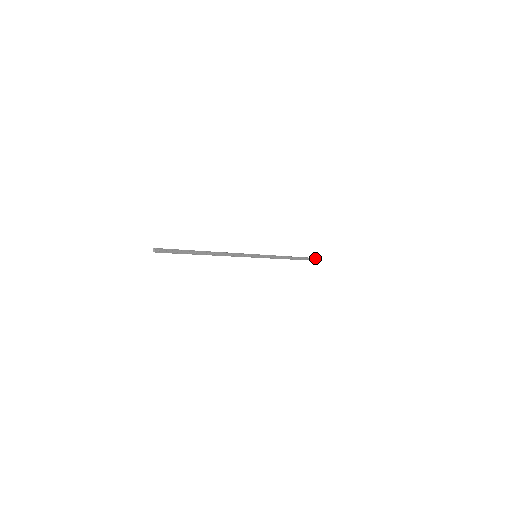
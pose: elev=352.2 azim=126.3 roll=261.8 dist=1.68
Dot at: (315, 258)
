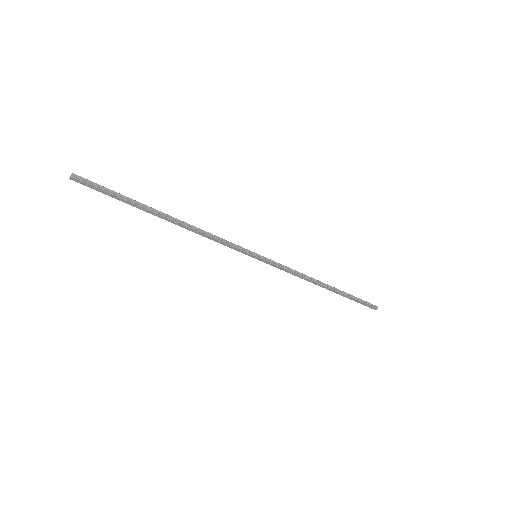
Dot at: (370, 305)
